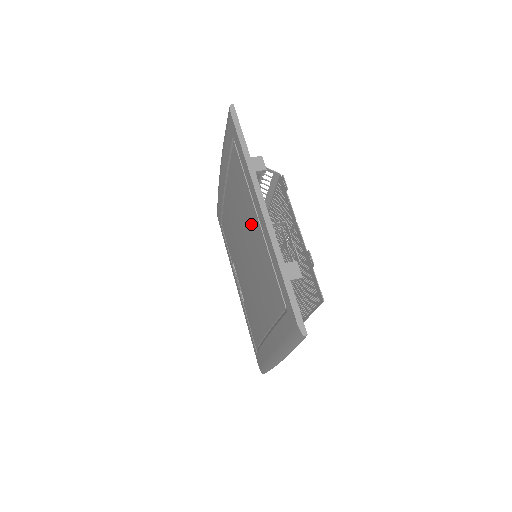
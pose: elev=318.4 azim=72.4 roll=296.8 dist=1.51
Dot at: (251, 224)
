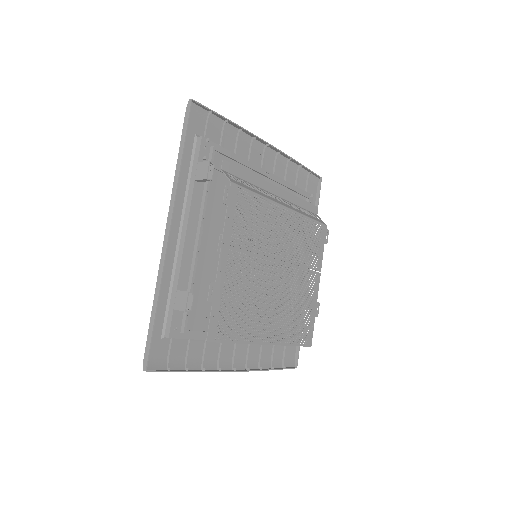
Dot at: (203, 233)
